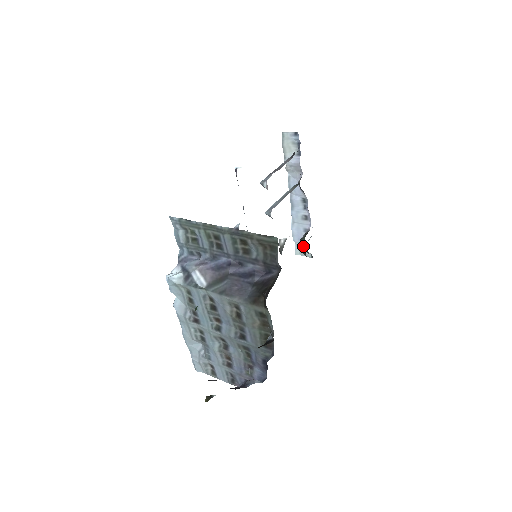
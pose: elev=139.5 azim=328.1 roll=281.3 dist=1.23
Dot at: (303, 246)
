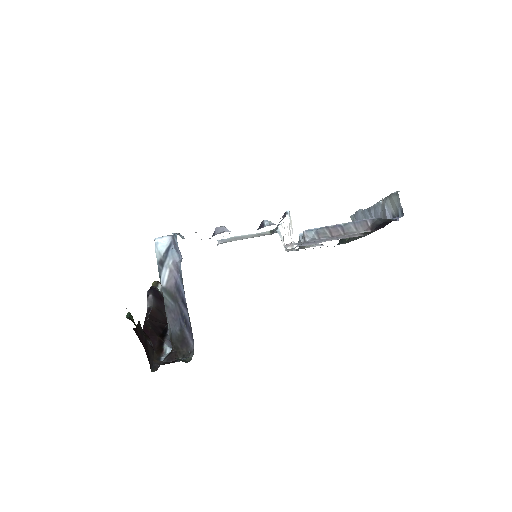
Dot at: (341, 240)
